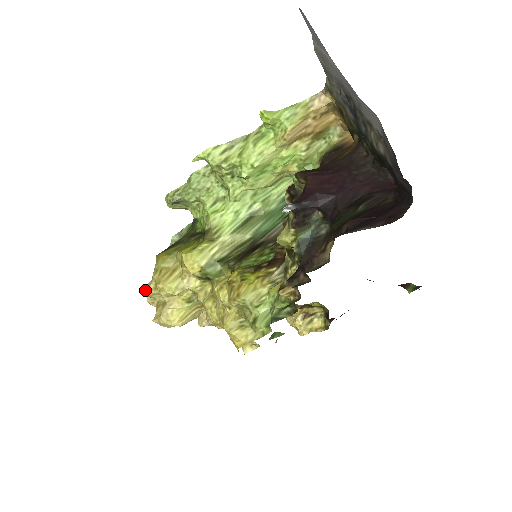
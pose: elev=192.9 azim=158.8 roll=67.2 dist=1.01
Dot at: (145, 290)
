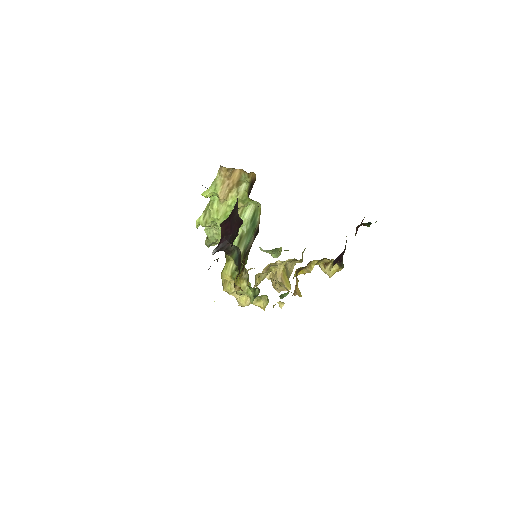
Dot at: occluded
